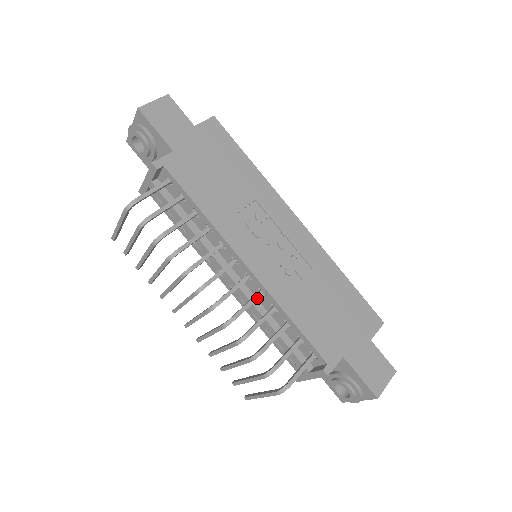
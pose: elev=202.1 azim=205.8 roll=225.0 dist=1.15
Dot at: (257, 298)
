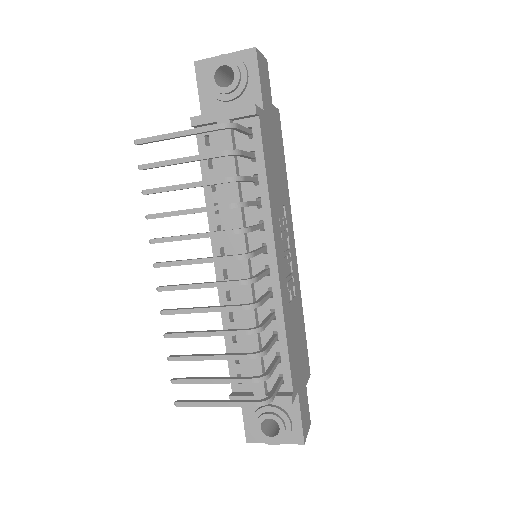
Dot at: (270, 296)
